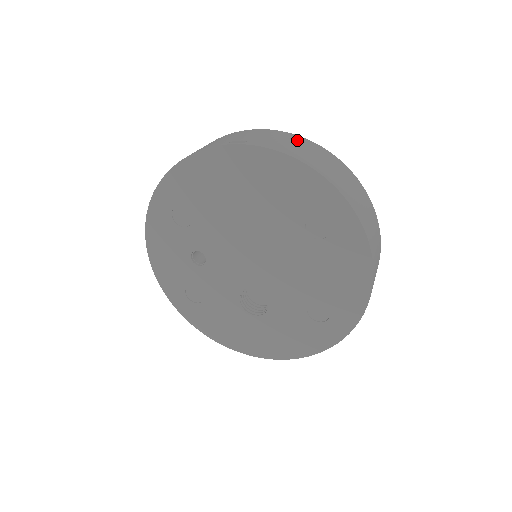
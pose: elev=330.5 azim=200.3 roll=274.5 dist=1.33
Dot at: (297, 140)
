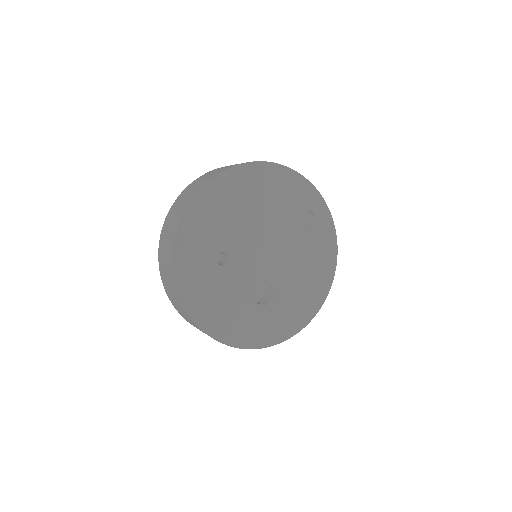
Dot at: occluded
